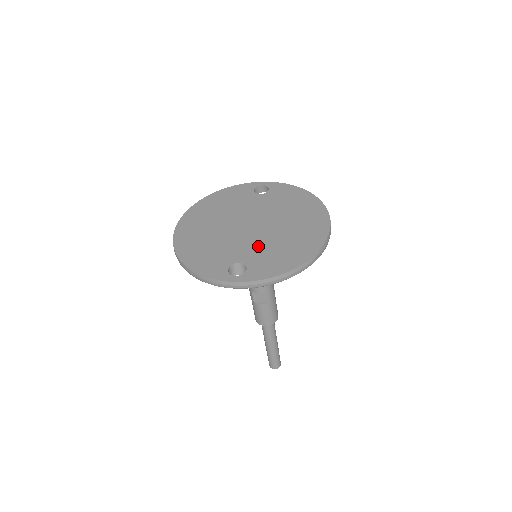
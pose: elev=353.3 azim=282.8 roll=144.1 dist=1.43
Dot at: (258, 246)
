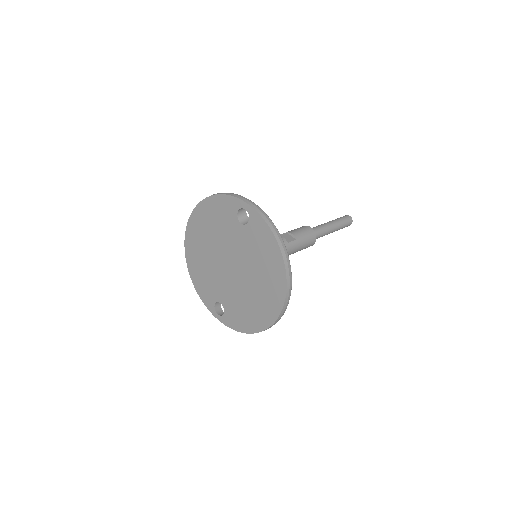
Dot at: (232, 295)
